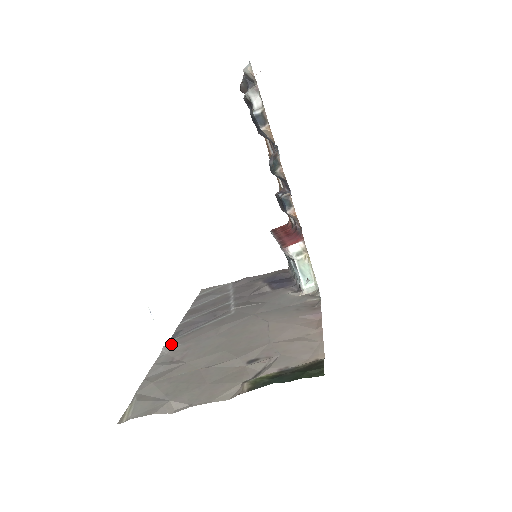
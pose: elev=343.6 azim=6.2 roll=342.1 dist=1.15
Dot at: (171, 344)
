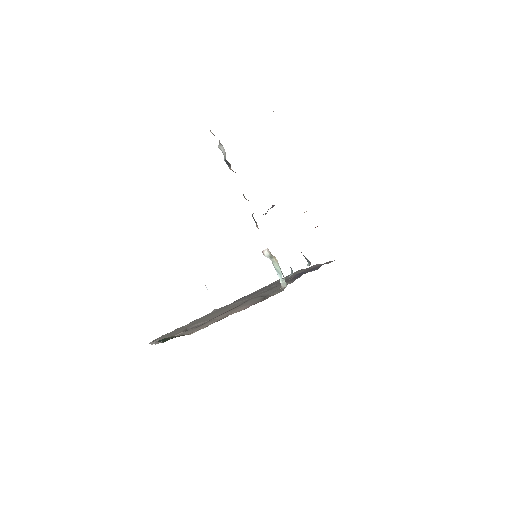
Dot at: occluded
